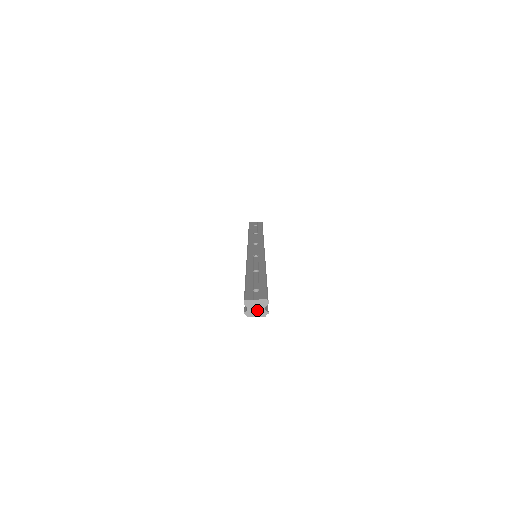
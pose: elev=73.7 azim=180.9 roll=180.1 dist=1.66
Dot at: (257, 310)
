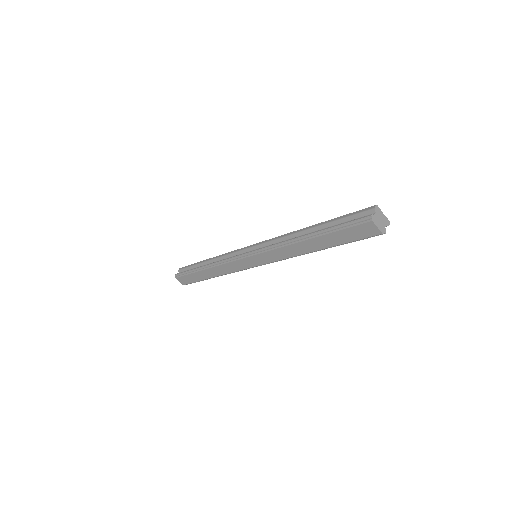
Dot at: (380, 222)
